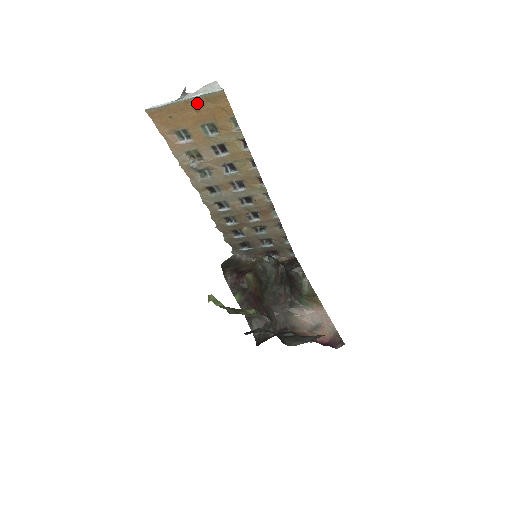
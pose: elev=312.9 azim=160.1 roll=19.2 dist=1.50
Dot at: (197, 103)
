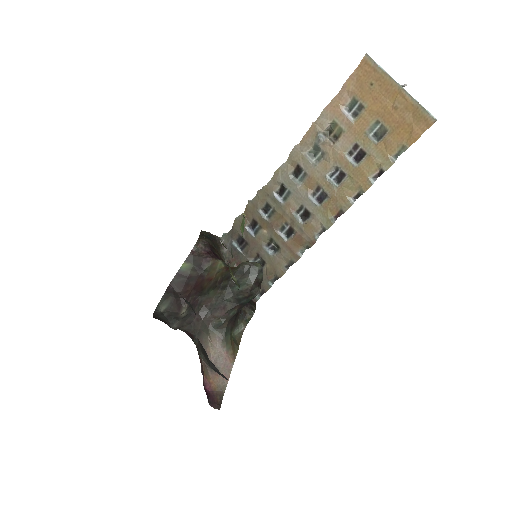
Dot at: (405, 102)
